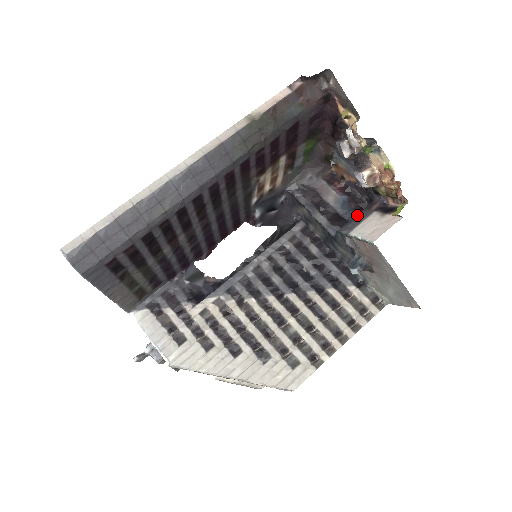
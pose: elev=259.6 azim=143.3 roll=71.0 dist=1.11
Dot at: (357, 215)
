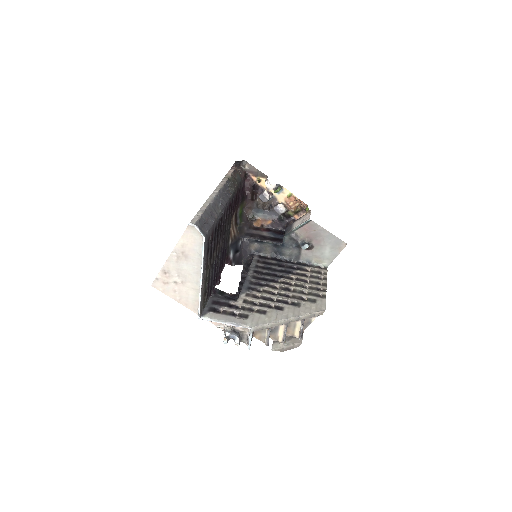
Dot at: (286, 229)
